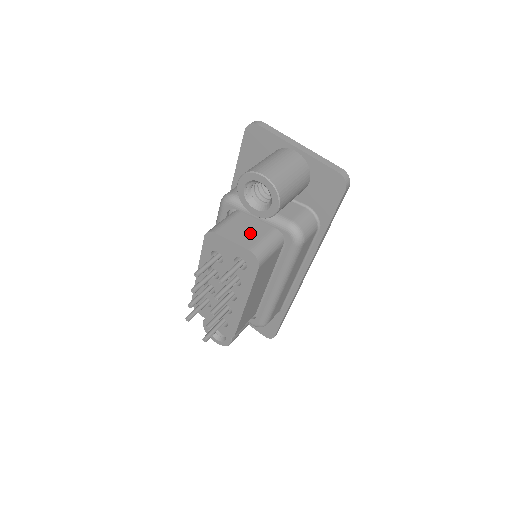
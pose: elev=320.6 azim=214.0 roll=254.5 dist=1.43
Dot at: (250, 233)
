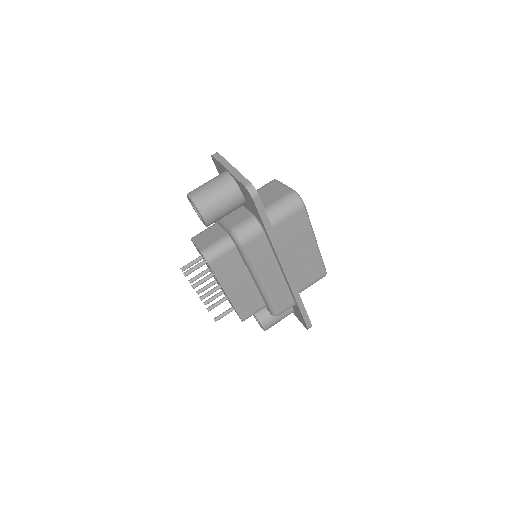
Dot at: (211, 238)
